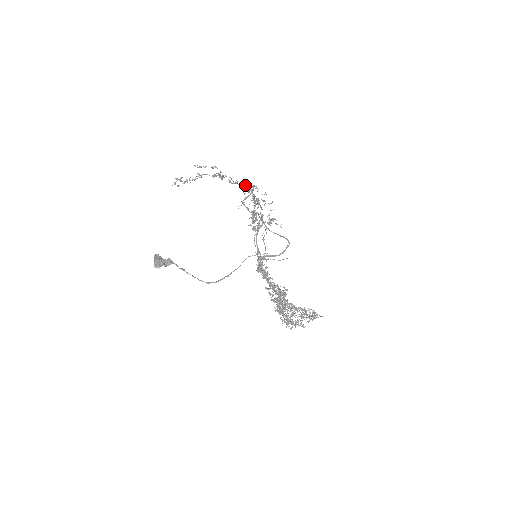
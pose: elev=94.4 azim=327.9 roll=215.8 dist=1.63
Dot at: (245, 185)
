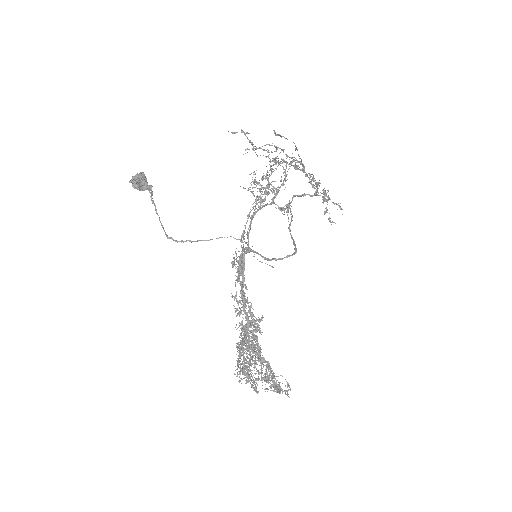
Dot at: (297, 162)
